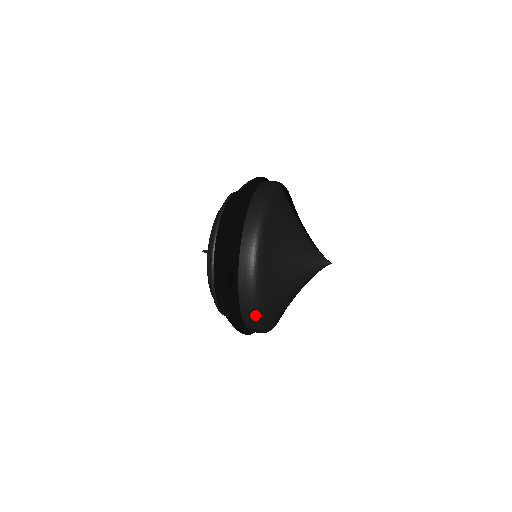
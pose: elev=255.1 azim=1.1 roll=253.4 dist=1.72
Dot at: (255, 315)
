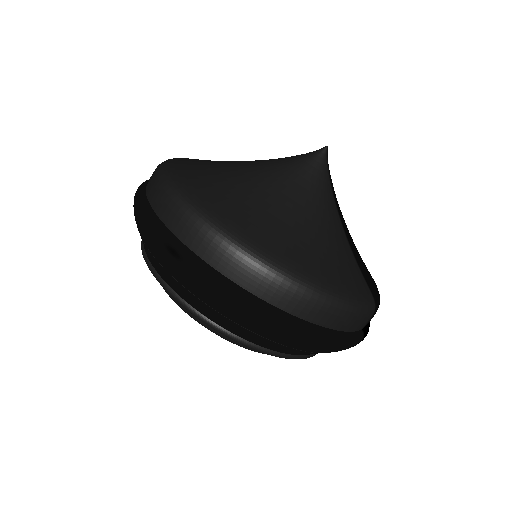
Dot at: (265, 269)
